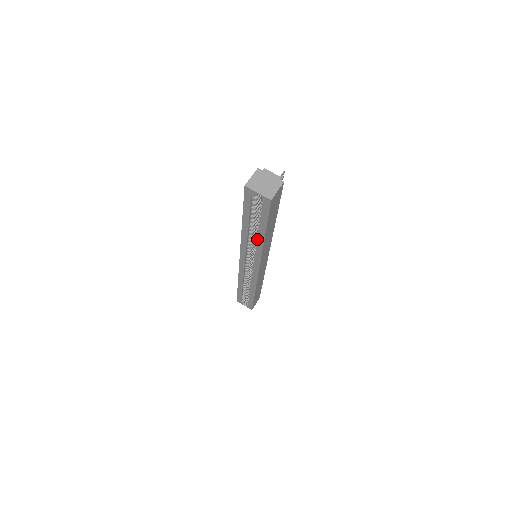
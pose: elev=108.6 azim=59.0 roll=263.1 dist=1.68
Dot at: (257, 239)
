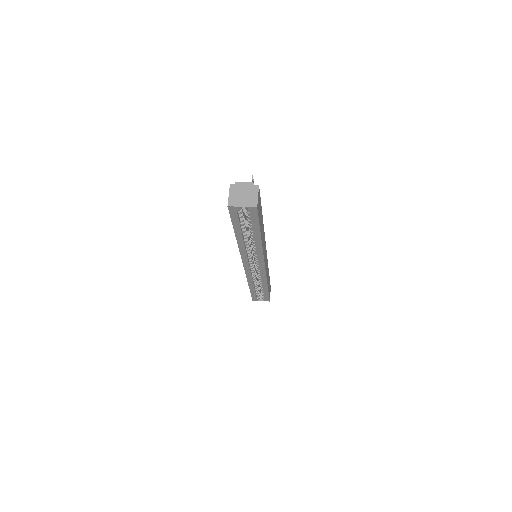
Dot at: occluded
